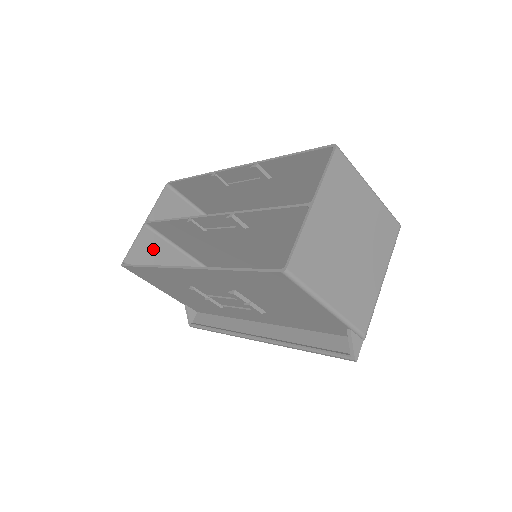
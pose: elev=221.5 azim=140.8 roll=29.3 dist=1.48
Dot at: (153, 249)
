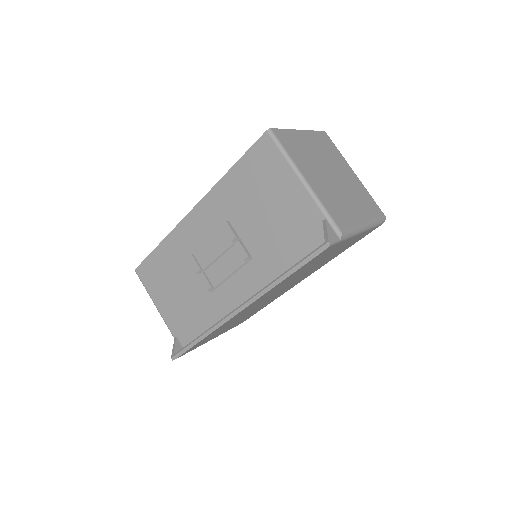
Dot at: occluded
